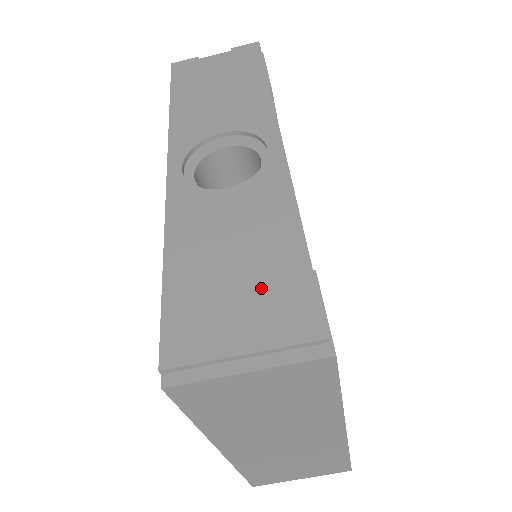
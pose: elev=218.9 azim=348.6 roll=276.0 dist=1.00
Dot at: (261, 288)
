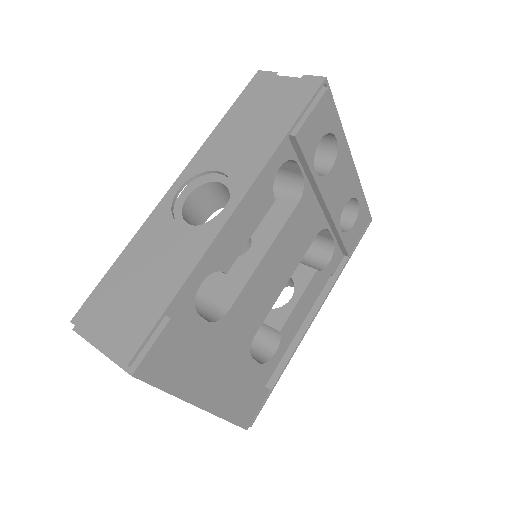
Dot at: (133, 311)
